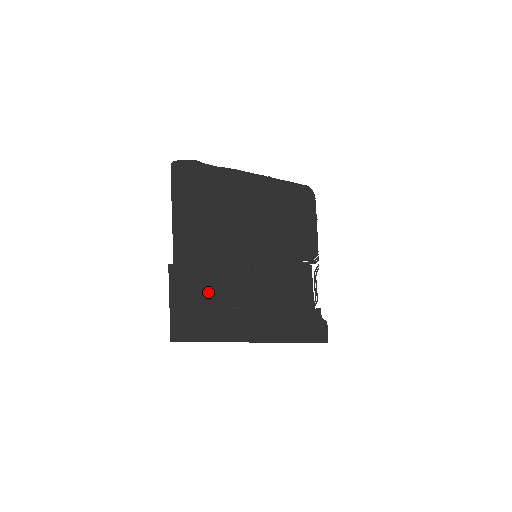
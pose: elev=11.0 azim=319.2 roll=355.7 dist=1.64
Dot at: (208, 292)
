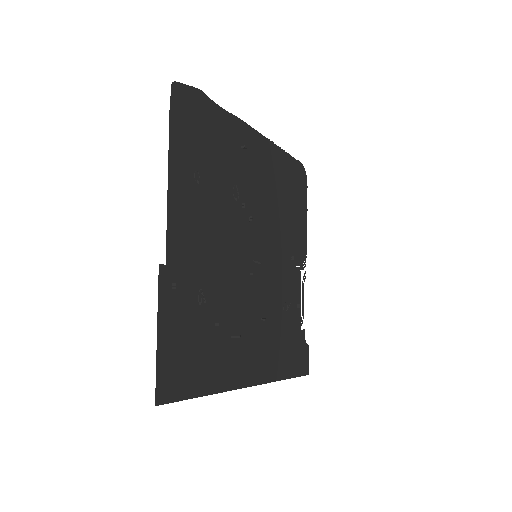
Dot at: (205, 313)
